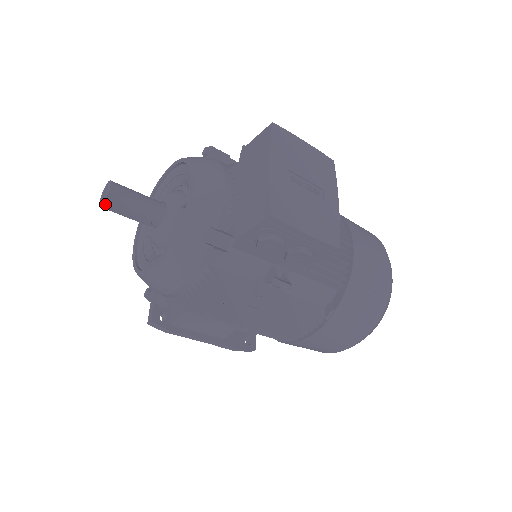
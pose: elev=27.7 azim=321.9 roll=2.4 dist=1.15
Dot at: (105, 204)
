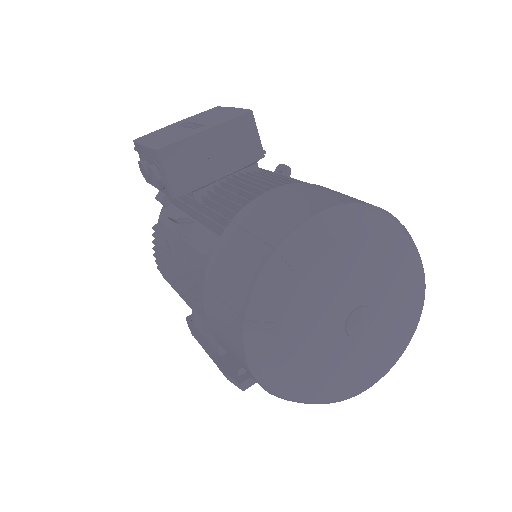
Dot at: occluded
